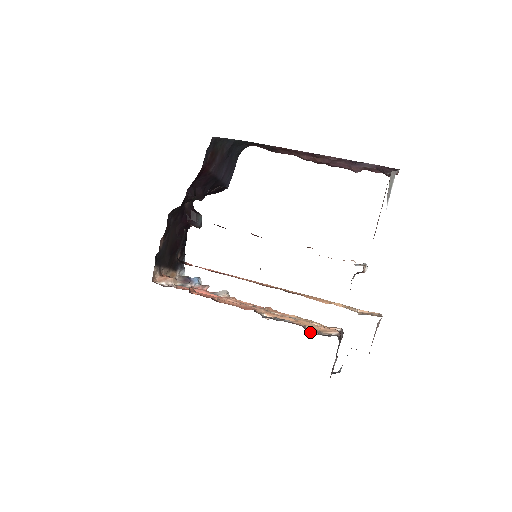
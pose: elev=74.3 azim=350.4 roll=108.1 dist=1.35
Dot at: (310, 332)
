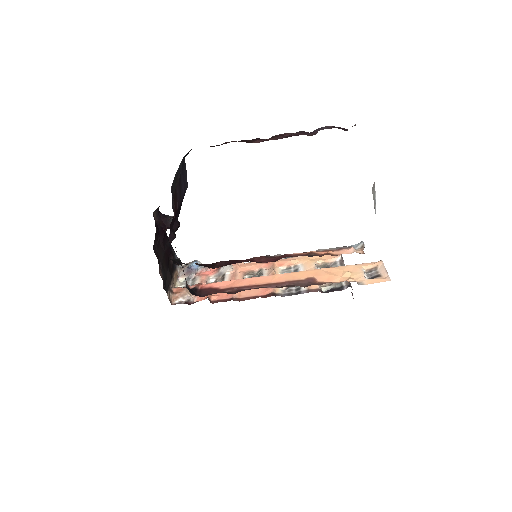
Dot at: (325, 288)
